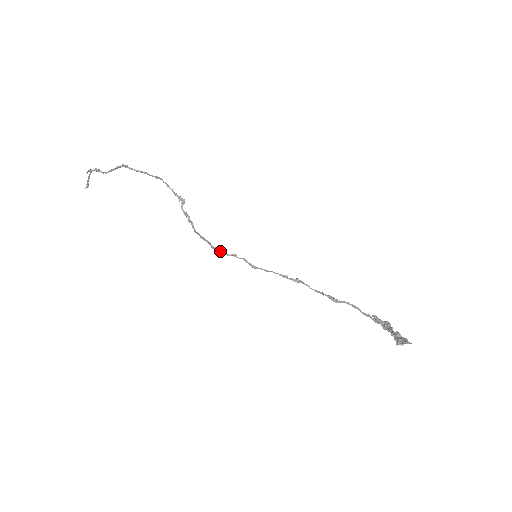
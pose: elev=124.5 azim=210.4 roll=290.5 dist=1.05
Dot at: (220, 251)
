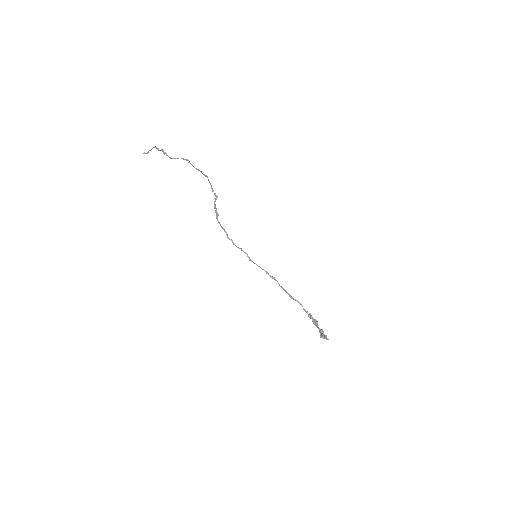
Dot at: (233, 243)
